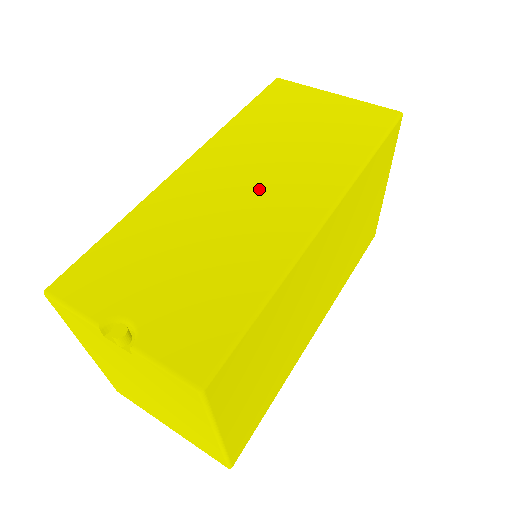
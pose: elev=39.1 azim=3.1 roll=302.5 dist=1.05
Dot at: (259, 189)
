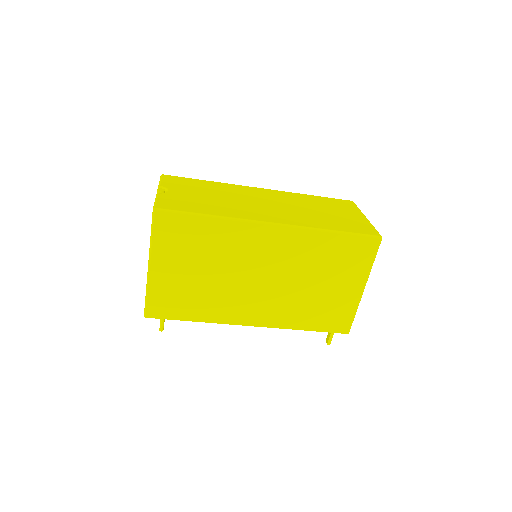
Dot at: (269, 206)
